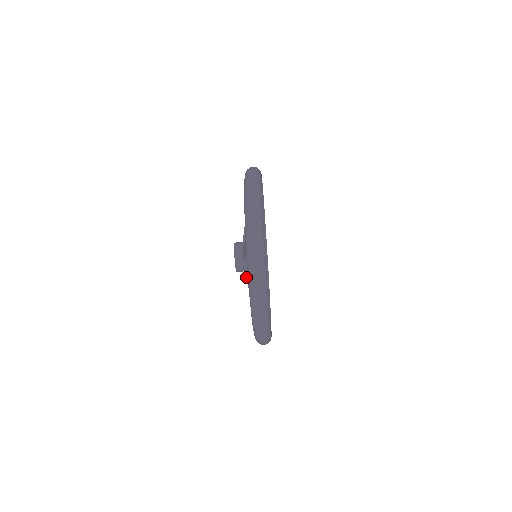
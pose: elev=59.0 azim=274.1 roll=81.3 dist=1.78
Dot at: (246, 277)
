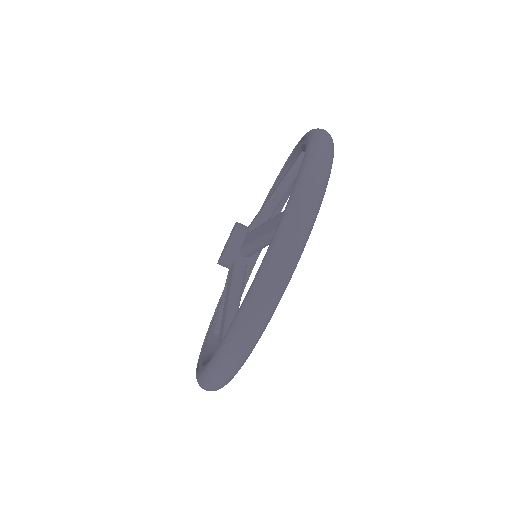
Dot at: (232, 277)
